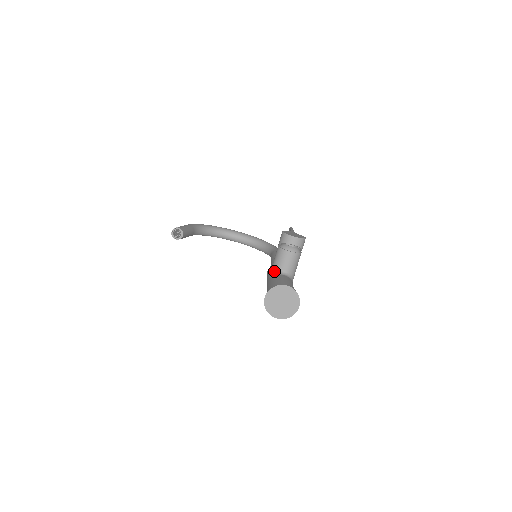
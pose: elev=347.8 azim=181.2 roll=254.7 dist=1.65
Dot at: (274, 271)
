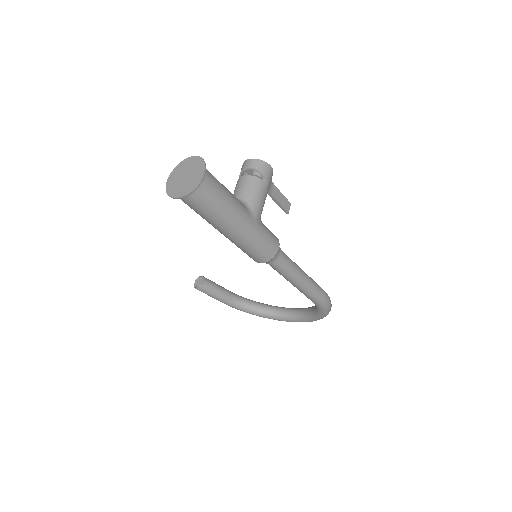
Dot at: occluded
